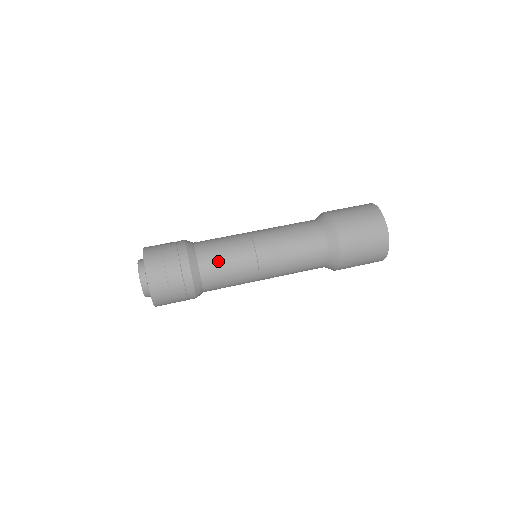
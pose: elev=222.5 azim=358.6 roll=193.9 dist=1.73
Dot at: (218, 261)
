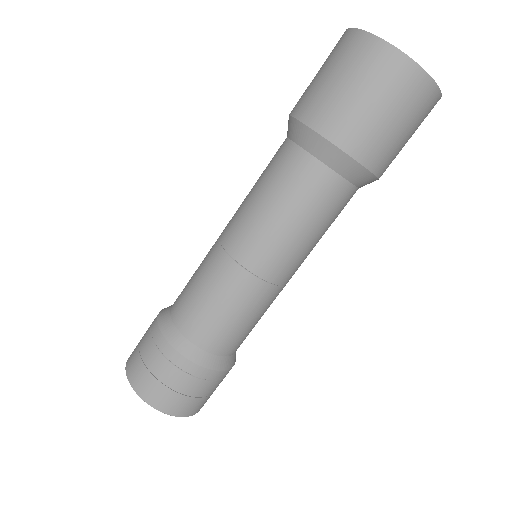
Dot at: (189, 298)
